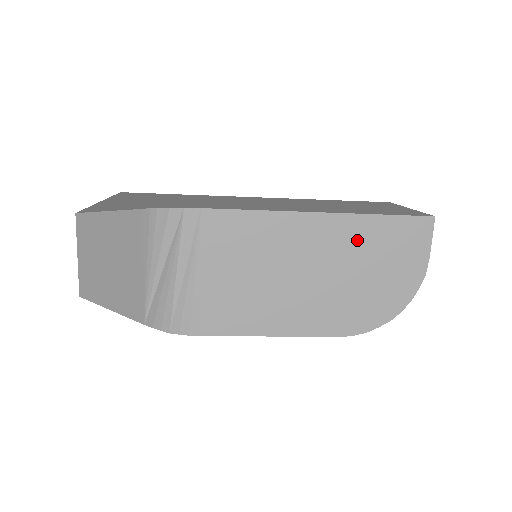
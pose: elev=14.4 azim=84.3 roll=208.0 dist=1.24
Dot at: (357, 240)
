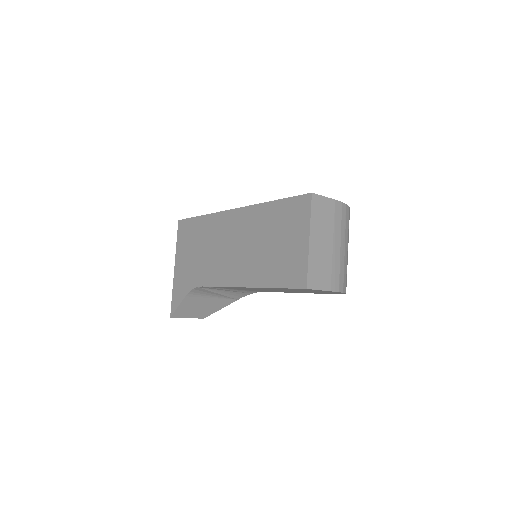
Dot at: (279, 289)
